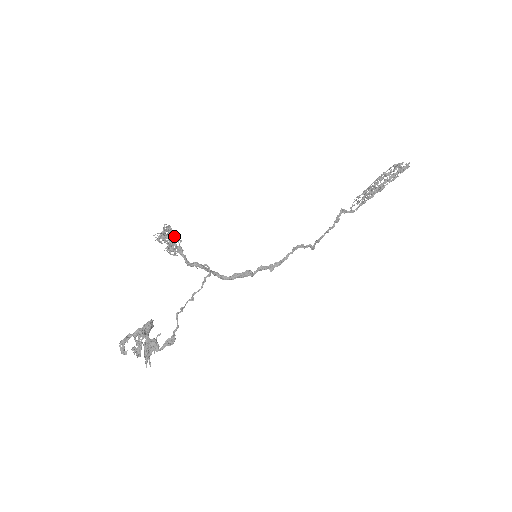
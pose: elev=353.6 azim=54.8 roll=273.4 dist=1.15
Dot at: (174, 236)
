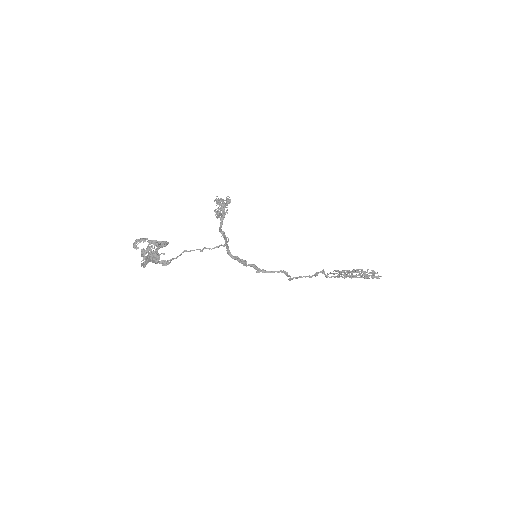
Dot at: occluded
